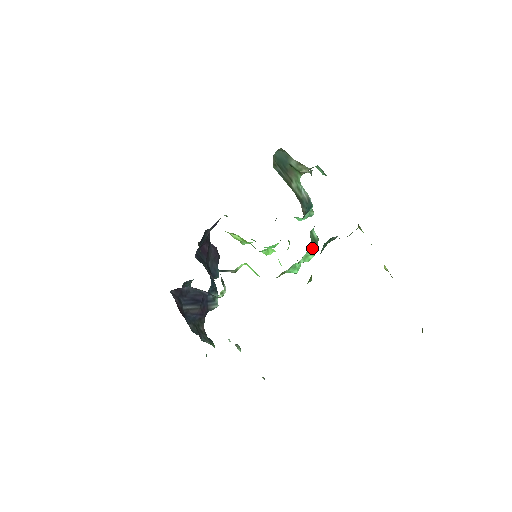
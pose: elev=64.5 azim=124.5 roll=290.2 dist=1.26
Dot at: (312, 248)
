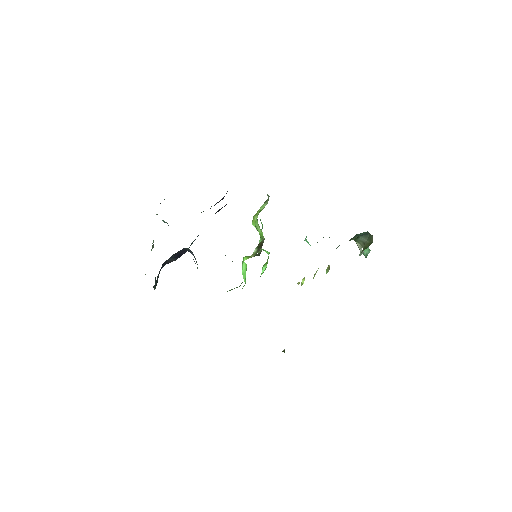
Dot at: occluded
